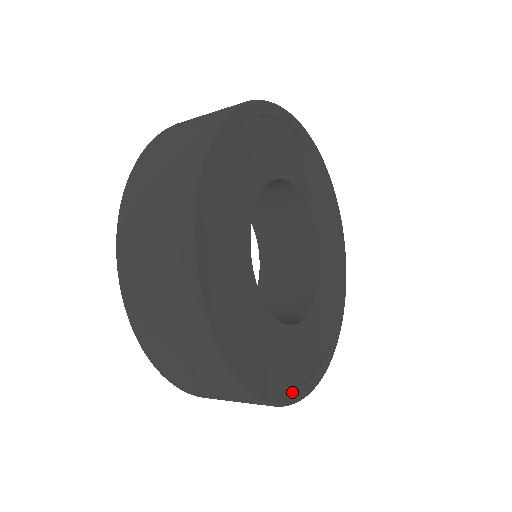
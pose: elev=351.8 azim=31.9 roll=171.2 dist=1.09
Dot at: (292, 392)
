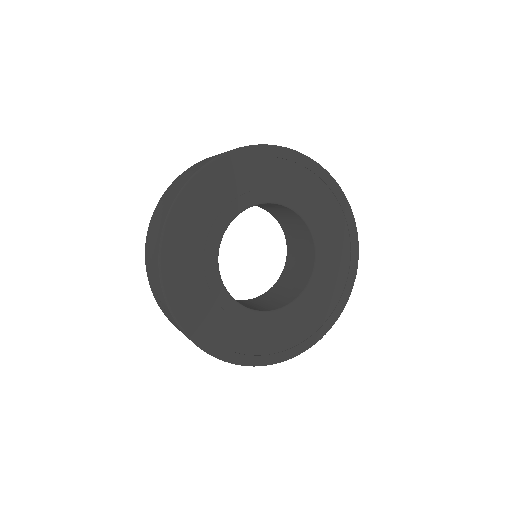
Dot at: (224, 352)
